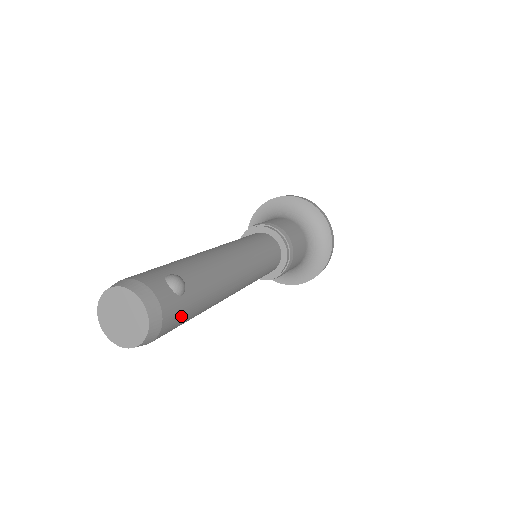
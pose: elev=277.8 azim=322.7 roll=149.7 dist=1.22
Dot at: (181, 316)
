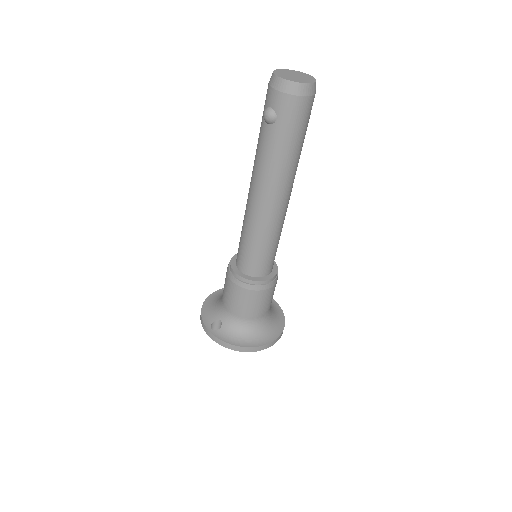
Dot at: (309, 118)
